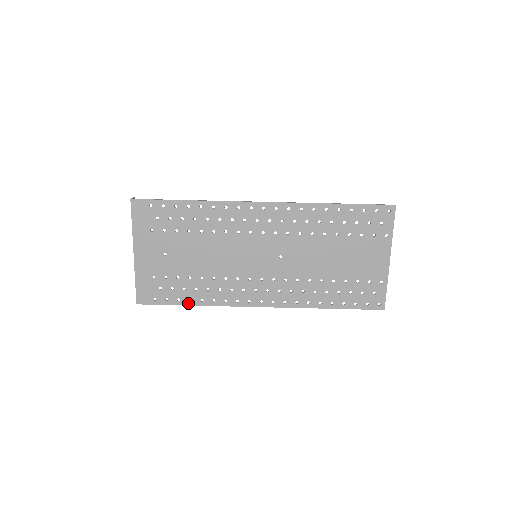
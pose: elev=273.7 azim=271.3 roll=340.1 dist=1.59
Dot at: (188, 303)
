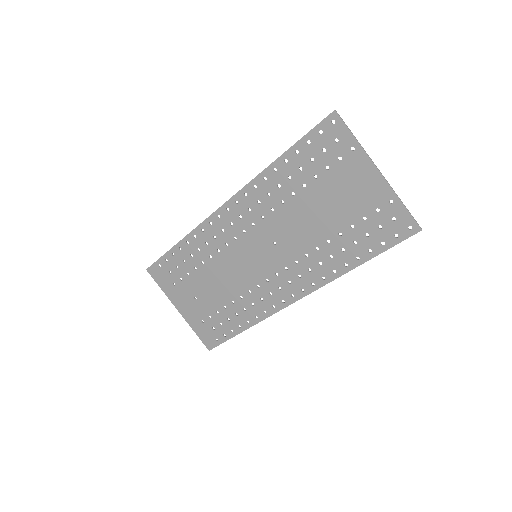
Dot at: (240, 330)
